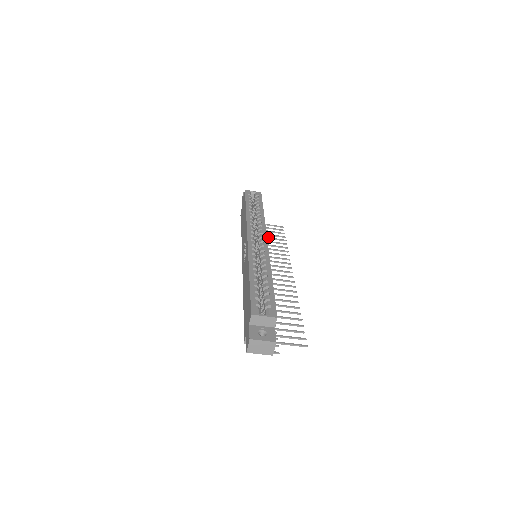
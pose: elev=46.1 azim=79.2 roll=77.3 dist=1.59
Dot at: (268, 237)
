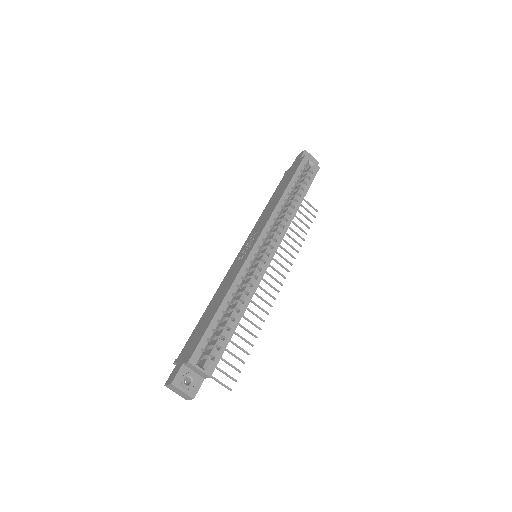
Dot at: occluded
